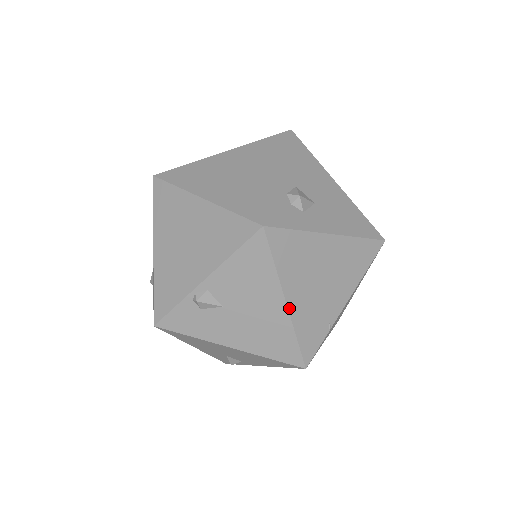
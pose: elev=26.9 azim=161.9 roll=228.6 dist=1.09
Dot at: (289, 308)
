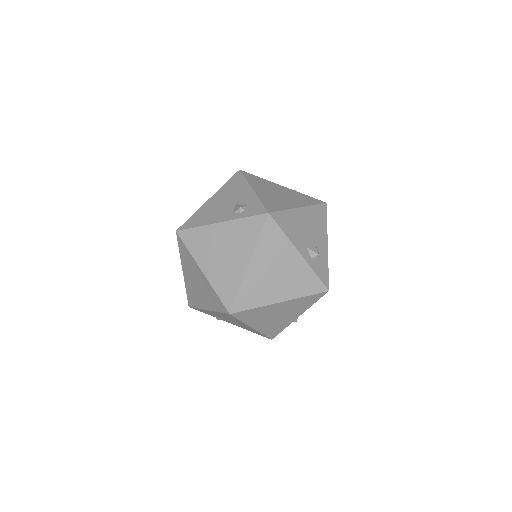
Dot at: occluded
